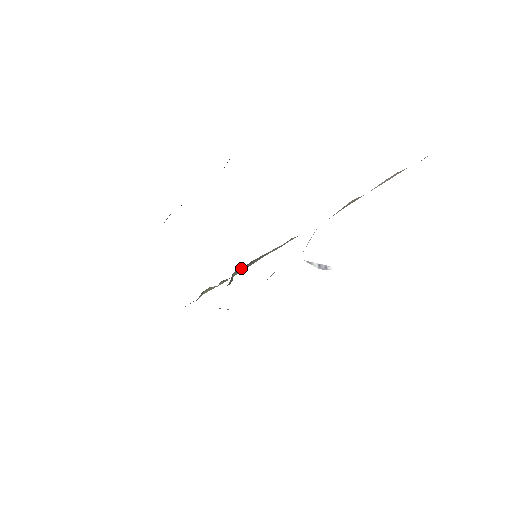
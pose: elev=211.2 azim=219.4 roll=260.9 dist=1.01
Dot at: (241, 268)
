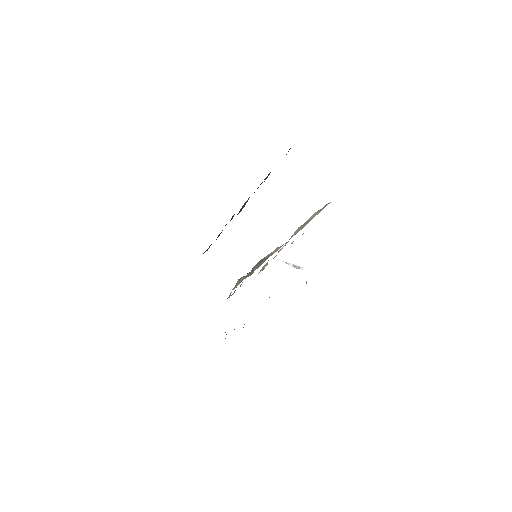
Dot at: (256, 265)
